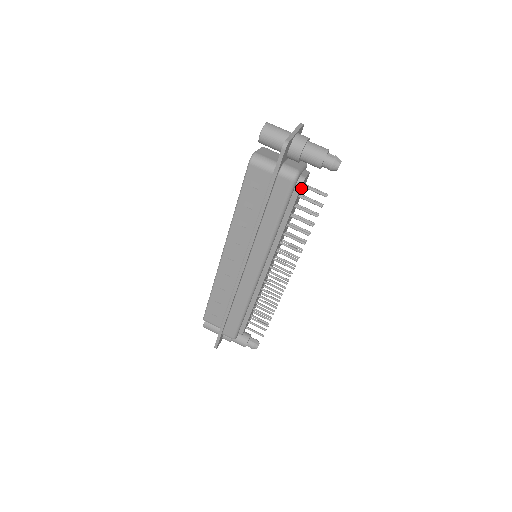
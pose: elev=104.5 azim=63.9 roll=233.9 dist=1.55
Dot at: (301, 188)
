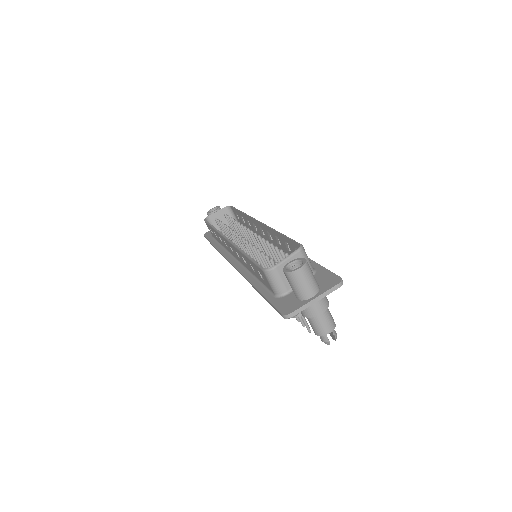
Dot at: occluded
